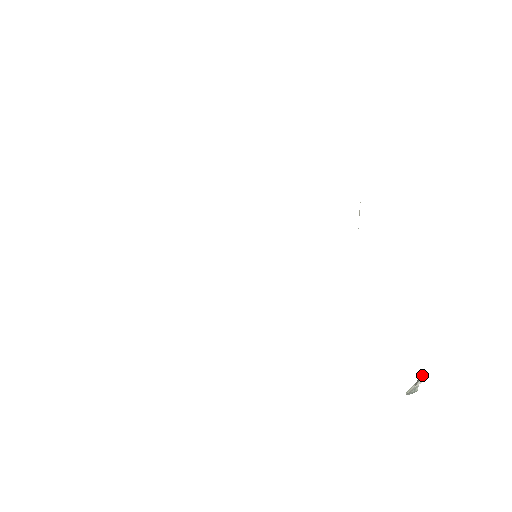
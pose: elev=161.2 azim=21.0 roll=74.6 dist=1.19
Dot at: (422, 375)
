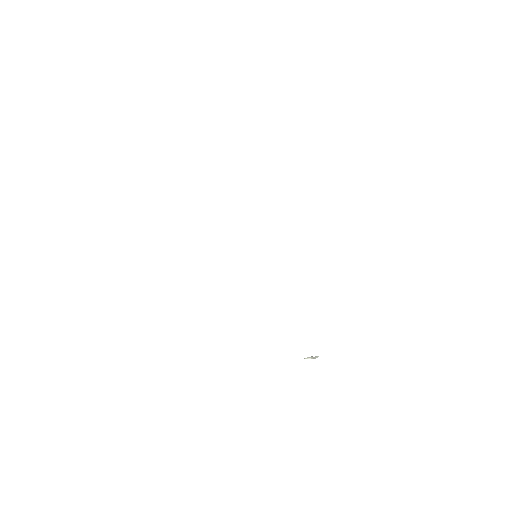
Dot at: occluded
